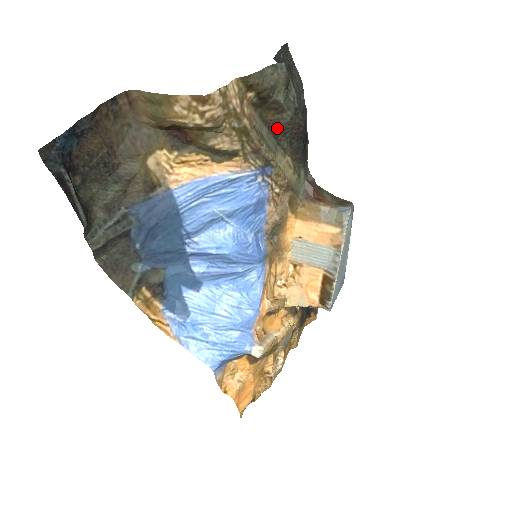
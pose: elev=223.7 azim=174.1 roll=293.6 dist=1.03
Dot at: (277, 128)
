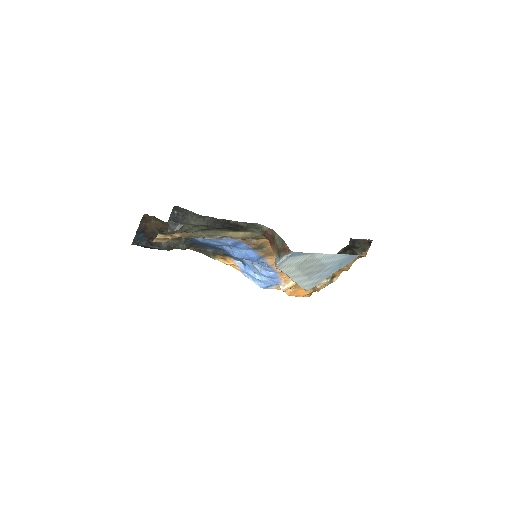
Dot at: occluded
